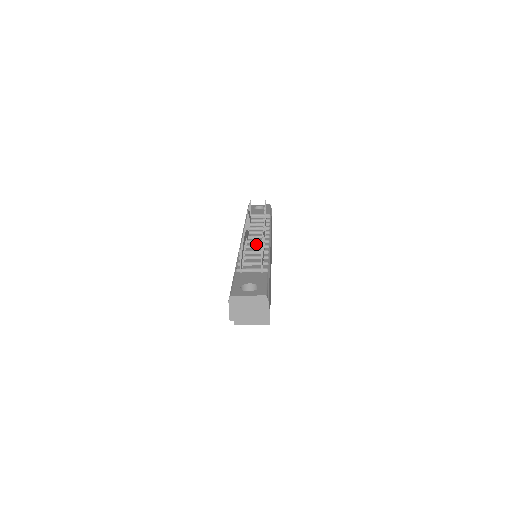
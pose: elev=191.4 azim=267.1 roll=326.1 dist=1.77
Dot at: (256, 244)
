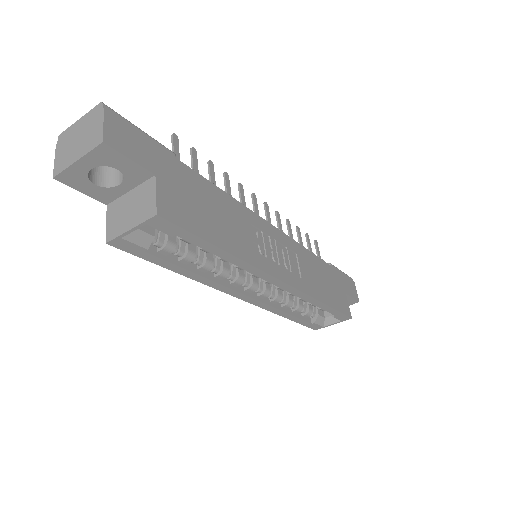
Dot at: occluded
